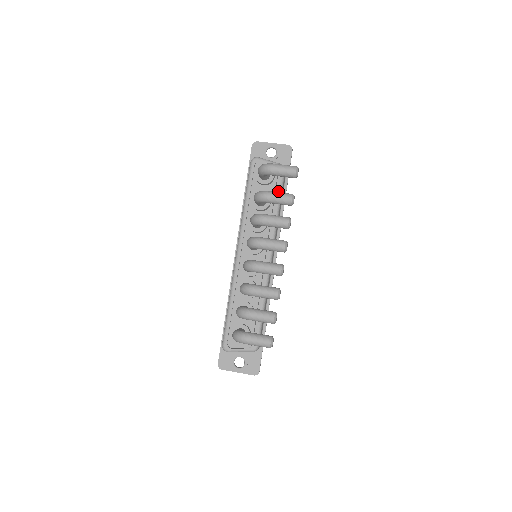
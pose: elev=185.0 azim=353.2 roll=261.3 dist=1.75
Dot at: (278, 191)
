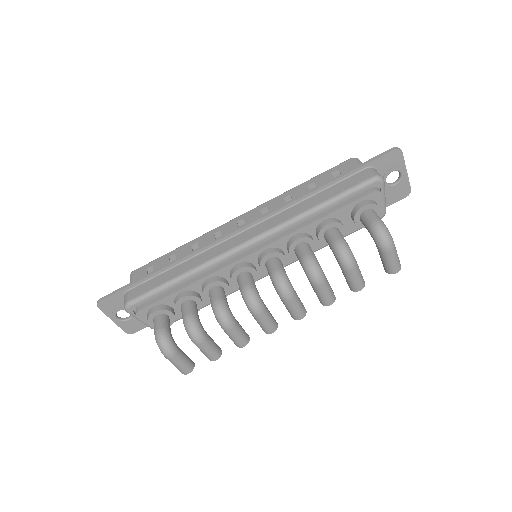
Dot at: (351, 232)
